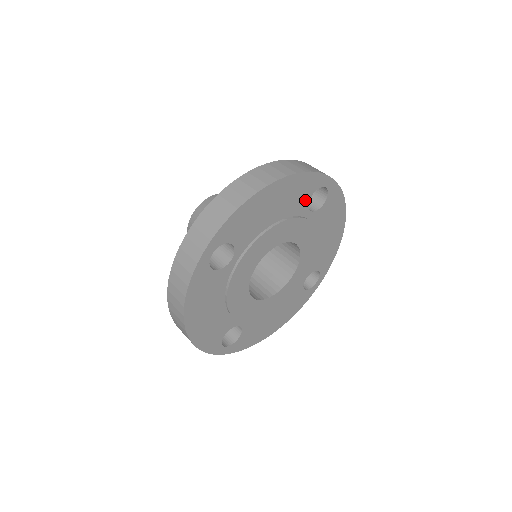
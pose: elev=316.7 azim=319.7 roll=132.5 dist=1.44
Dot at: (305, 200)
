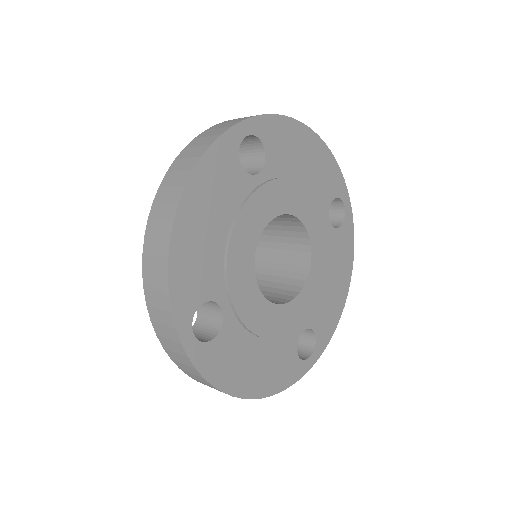
Dot at: (328, 196)
